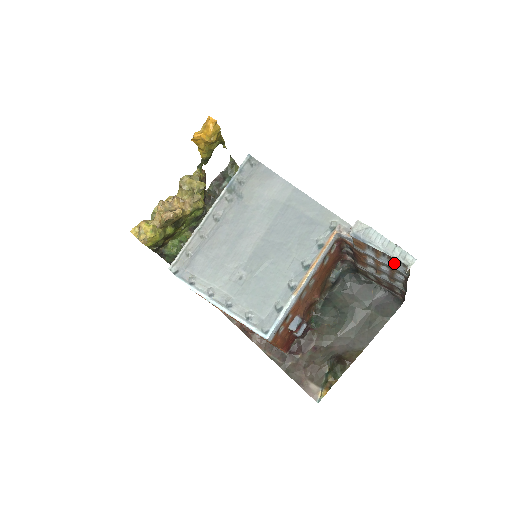
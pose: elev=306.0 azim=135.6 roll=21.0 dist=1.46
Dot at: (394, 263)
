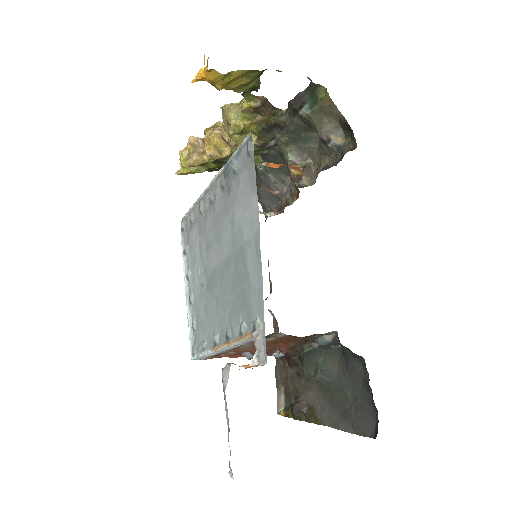
Dot at: occluded
